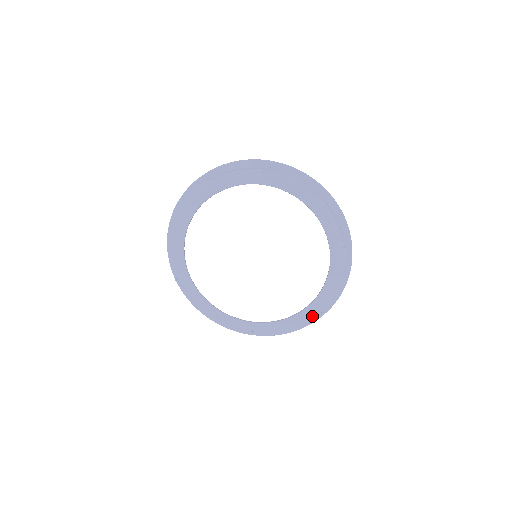
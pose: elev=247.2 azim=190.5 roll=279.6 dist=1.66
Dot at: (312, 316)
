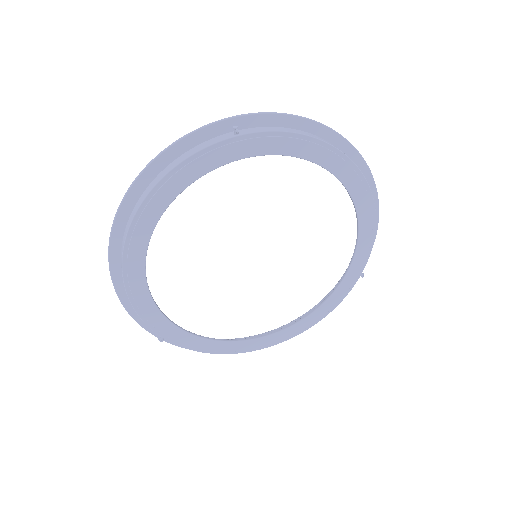
Dot at: (351, 285)
